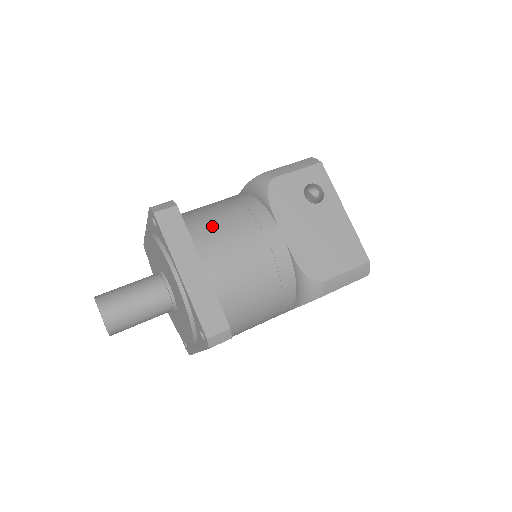
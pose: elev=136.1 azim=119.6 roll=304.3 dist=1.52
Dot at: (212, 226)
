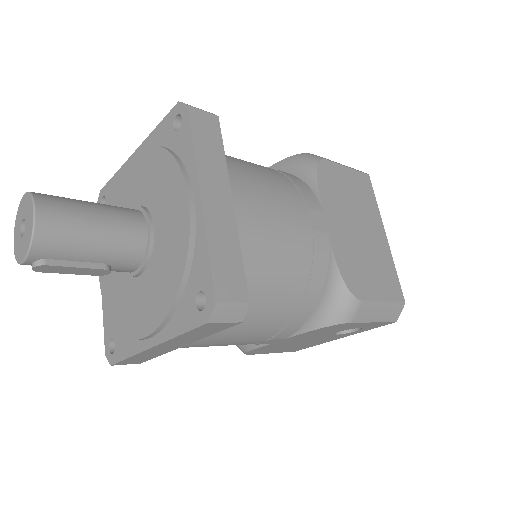
Dot at: occluded
